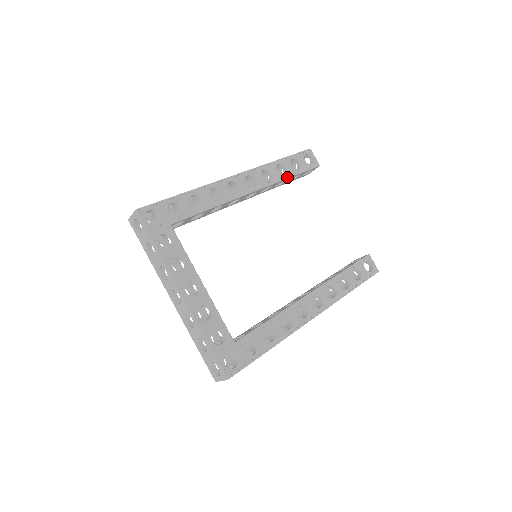
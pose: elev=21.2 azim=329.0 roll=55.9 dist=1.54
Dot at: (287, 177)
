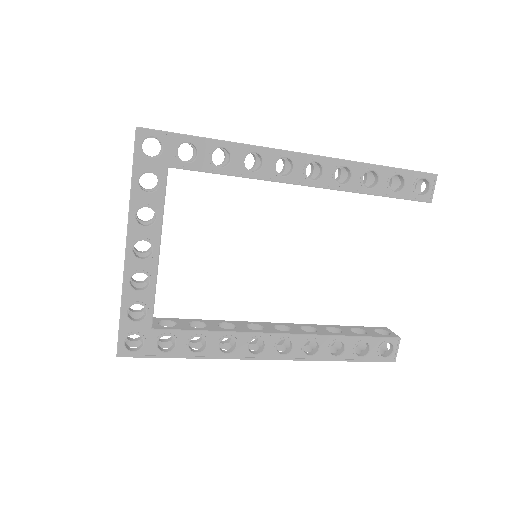
Dot at: (370, 193)
